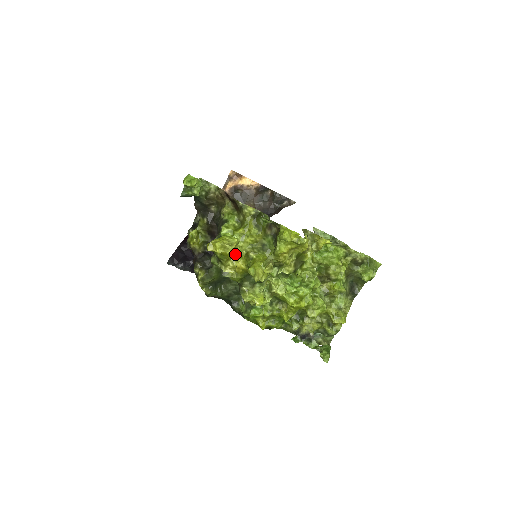
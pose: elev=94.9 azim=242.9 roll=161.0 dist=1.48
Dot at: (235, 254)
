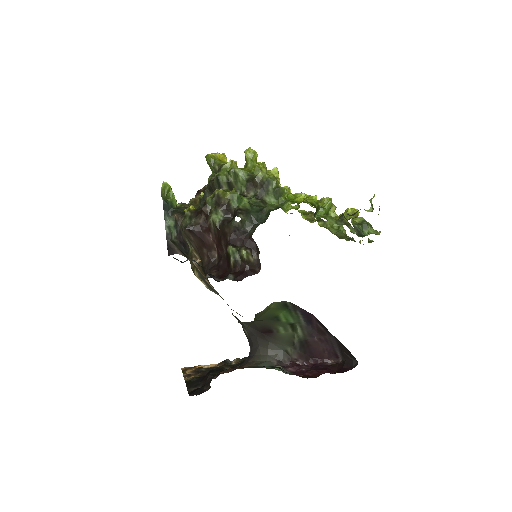
Dot at: occluded
